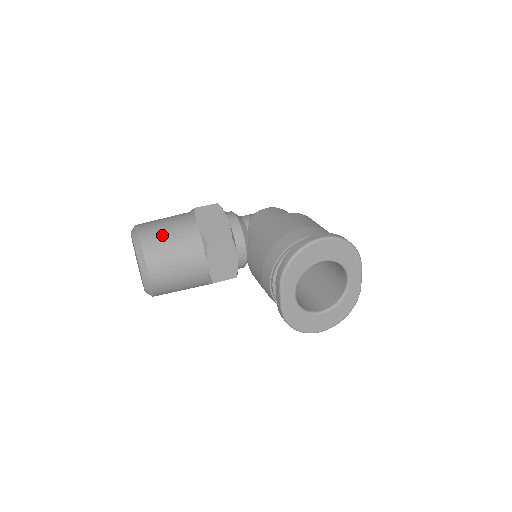
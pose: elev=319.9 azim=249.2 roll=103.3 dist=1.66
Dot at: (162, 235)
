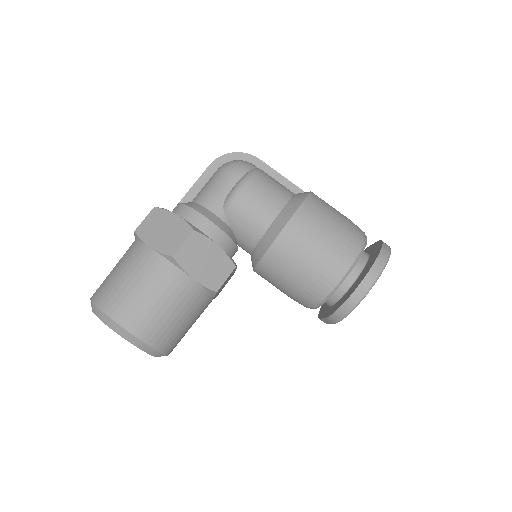
Dot at: (163, 319)
